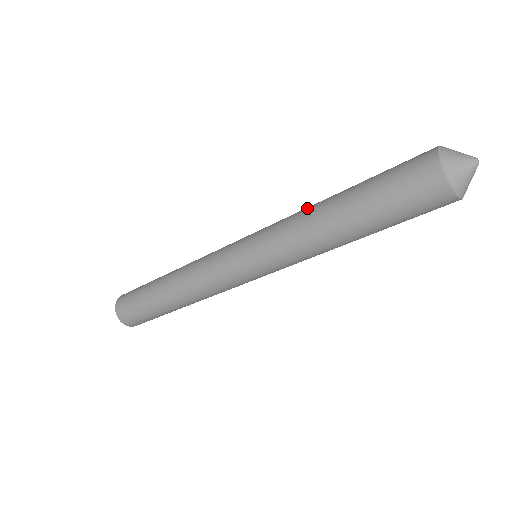
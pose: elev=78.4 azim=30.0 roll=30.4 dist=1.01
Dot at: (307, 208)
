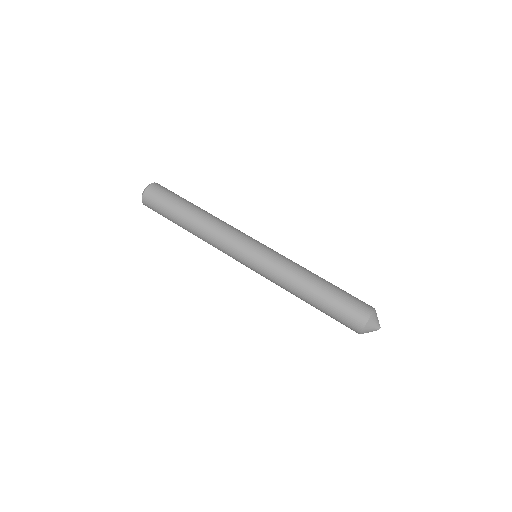
Dot at: (303, 269)
